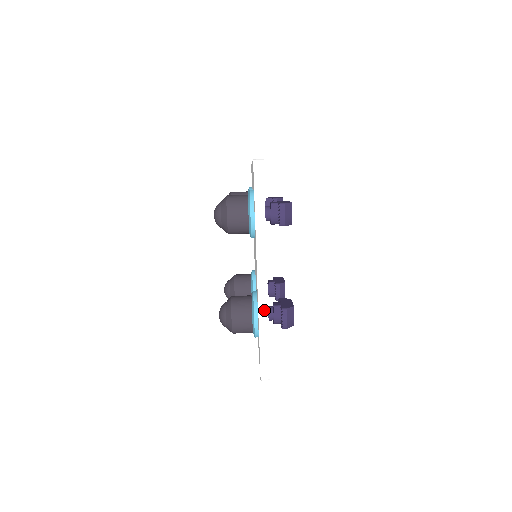
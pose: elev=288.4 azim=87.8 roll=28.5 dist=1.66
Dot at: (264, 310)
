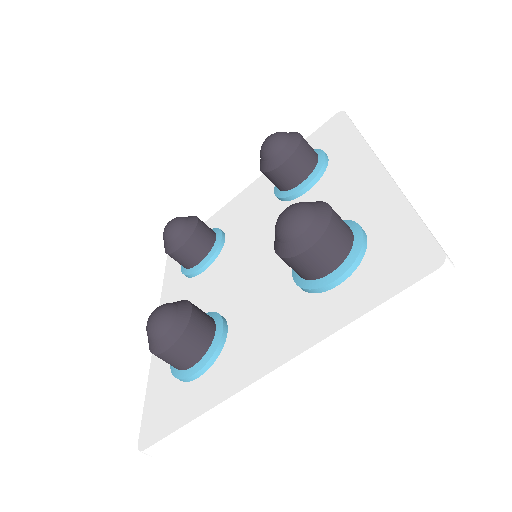
Dot at: (230, 405)
